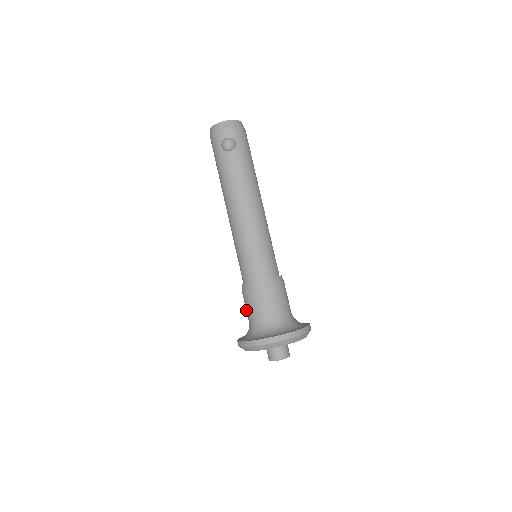
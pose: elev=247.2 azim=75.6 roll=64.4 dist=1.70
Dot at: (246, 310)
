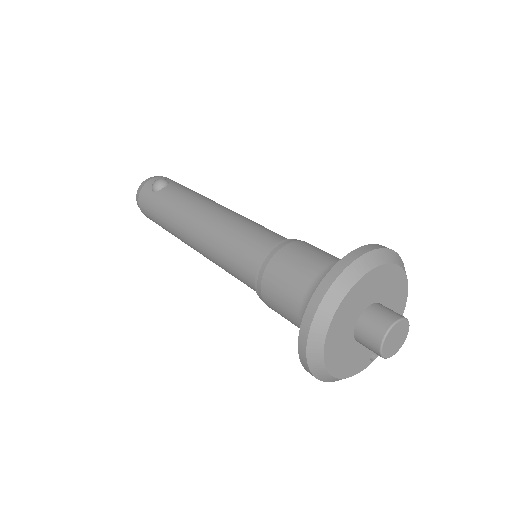
Dot at: (283, 306)
